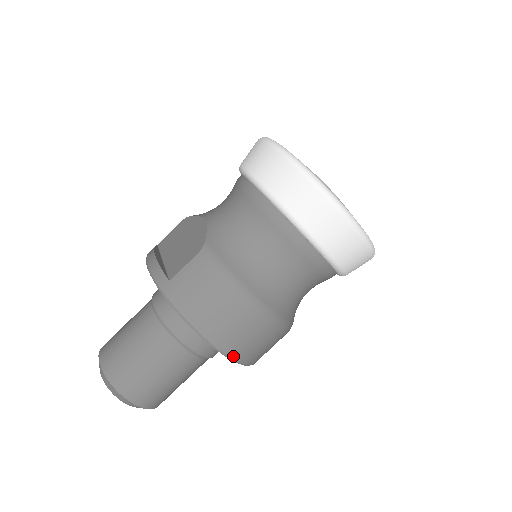
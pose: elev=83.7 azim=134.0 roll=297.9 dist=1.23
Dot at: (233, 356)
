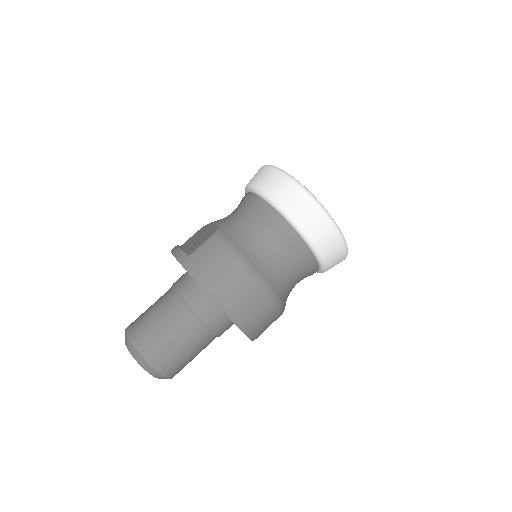
Dot at: (234, 318)
